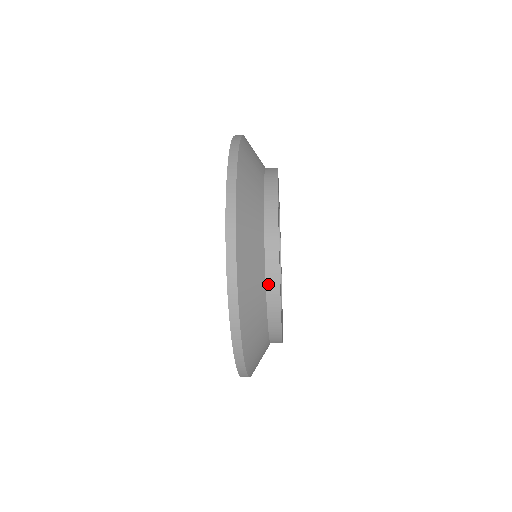
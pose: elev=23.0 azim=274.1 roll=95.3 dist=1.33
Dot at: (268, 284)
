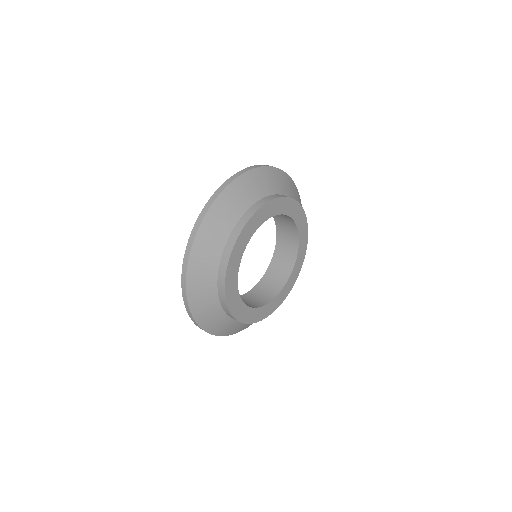
Dot at: (226, 312)
